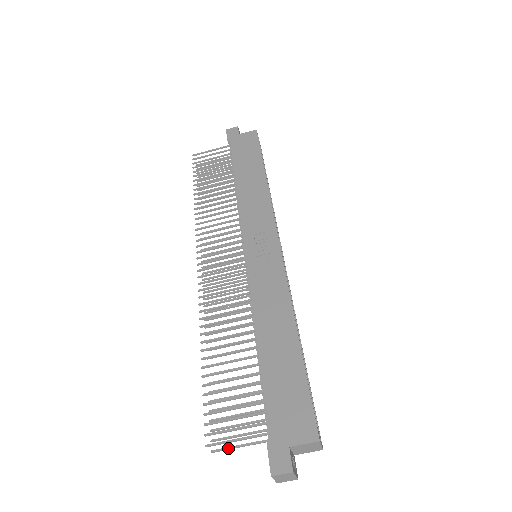
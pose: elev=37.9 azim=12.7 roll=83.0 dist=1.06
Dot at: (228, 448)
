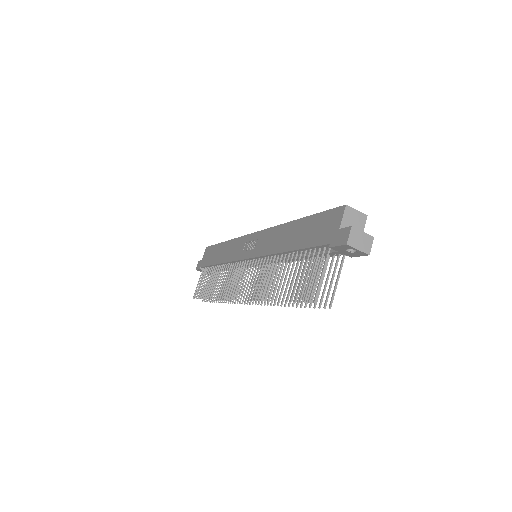
Dot at: (333, 293)
